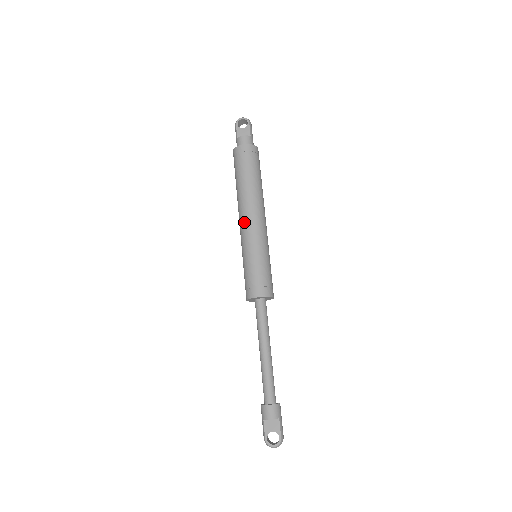
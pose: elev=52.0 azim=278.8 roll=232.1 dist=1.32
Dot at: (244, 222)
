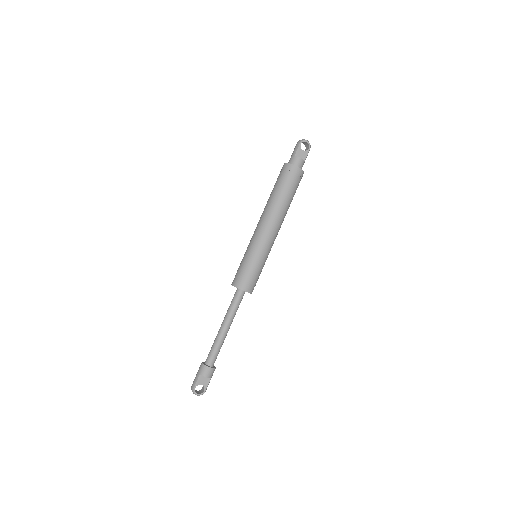
Dot at: (264, 228)
